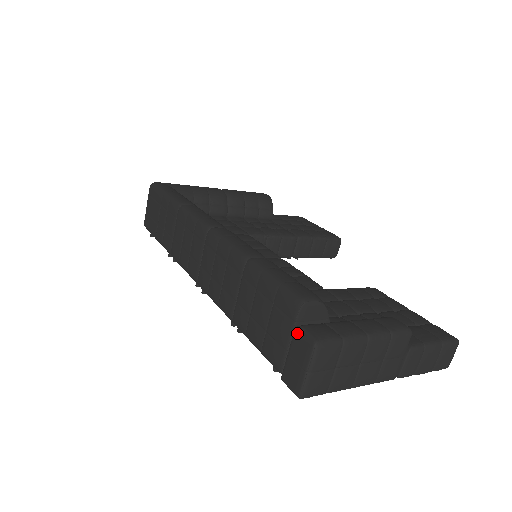
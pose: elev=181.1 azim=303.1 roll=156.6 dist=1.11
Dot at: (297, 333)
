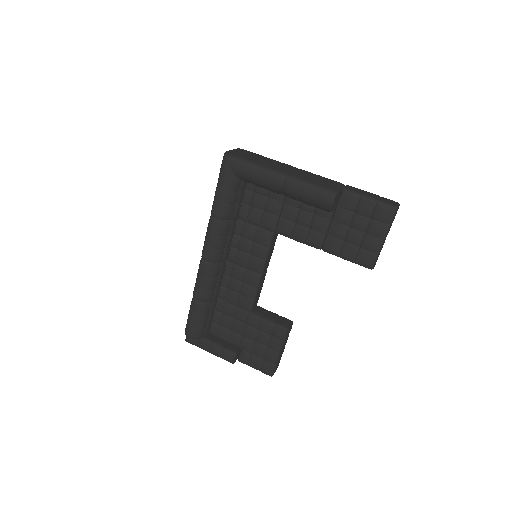
Dot at: occluded
